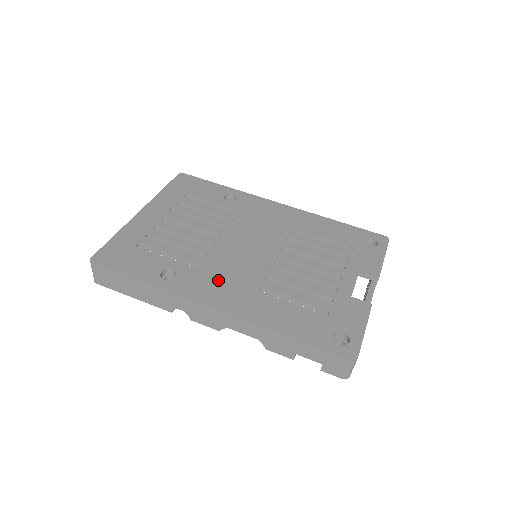
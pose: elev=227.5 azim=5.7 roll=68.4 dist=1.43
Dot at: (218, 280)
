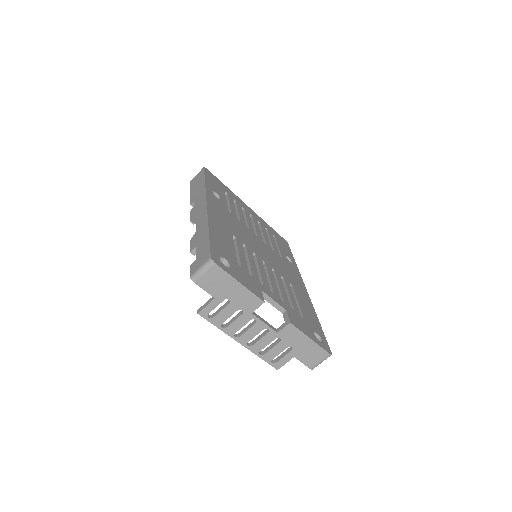
Dot at: (227, 217)
